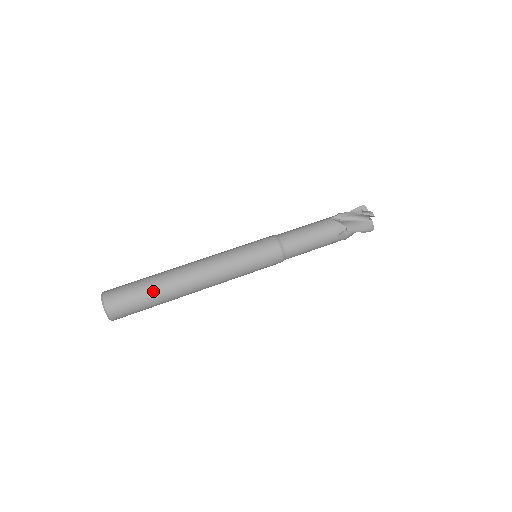
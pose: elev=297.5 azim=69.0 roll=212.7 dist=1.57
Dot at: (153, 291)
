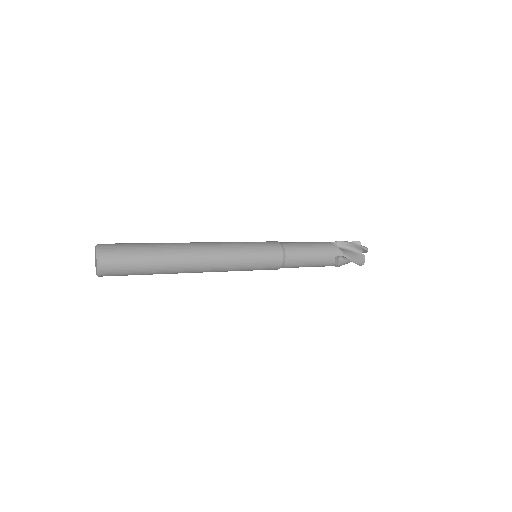
Dot at: (153, 256)
